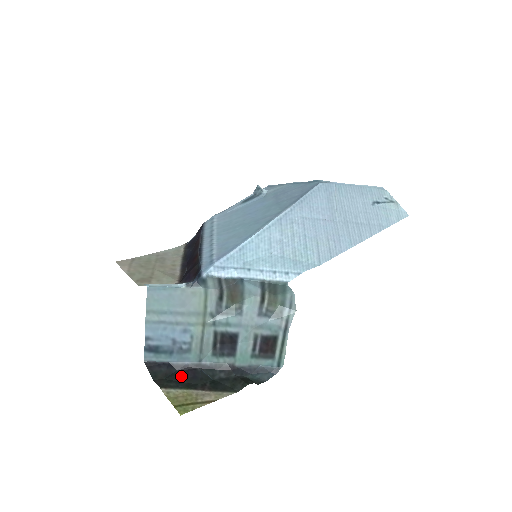
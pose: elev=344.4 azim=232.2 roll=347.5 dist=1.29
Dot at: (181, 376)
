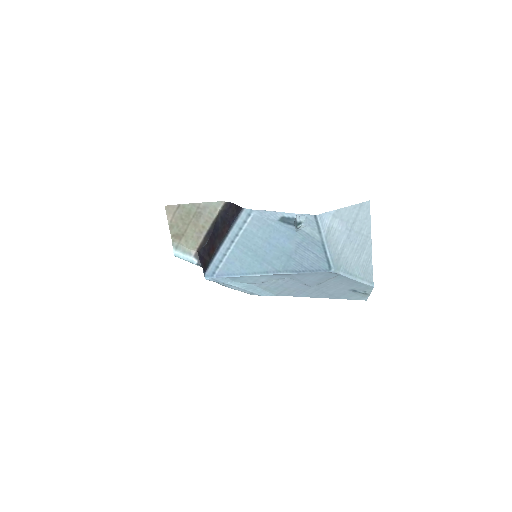
Dot at: occluded
